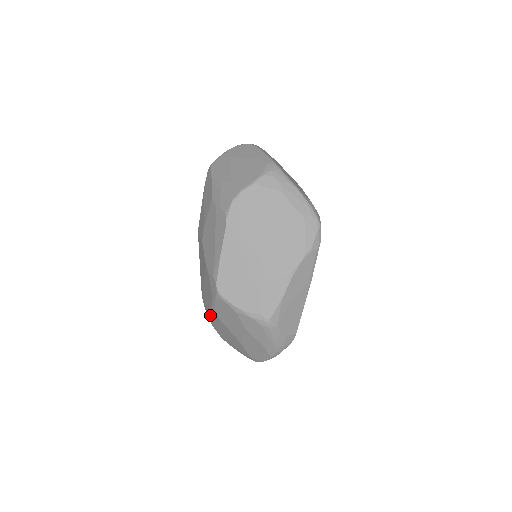
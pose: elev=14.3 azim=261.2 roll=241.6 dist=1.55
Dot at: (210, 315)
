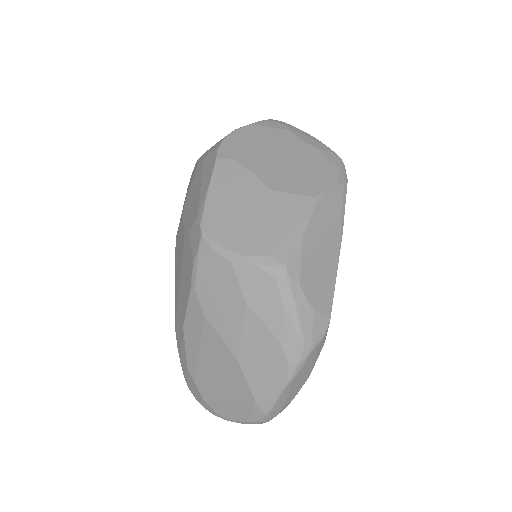
Dot at: (187, 331)
